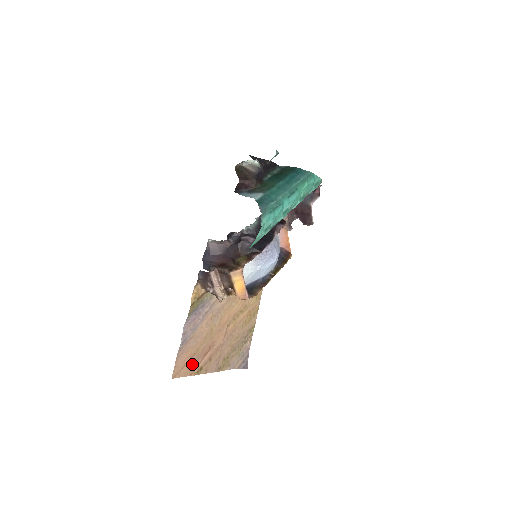
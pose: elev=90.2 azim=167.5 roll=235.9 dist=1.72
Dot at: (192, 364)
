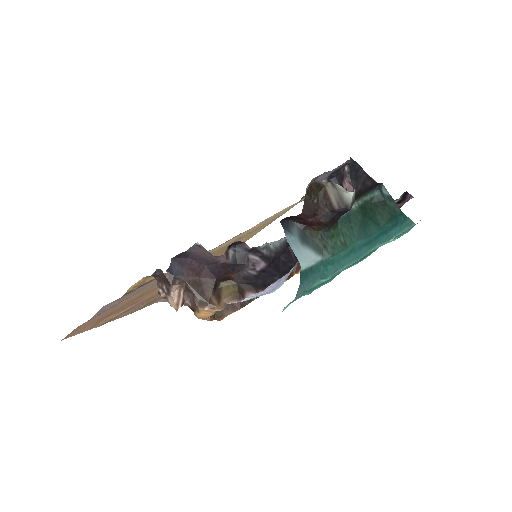
Dot at: (99, 321)
